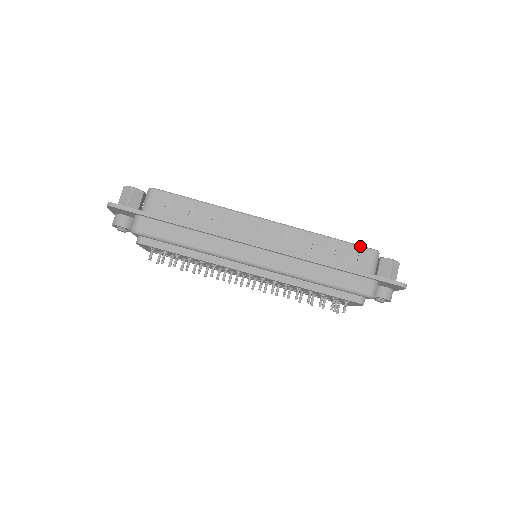
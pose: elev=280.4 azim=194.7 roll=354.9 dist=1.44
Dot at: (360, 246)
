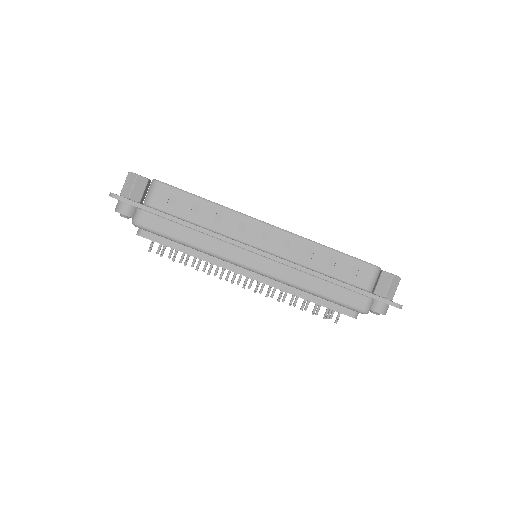
Dot at: (362, 261)
